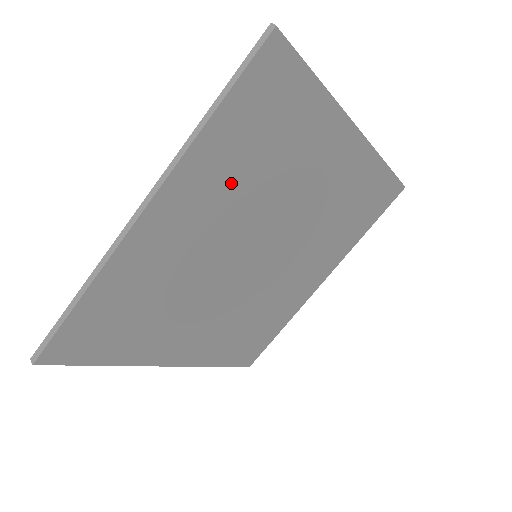
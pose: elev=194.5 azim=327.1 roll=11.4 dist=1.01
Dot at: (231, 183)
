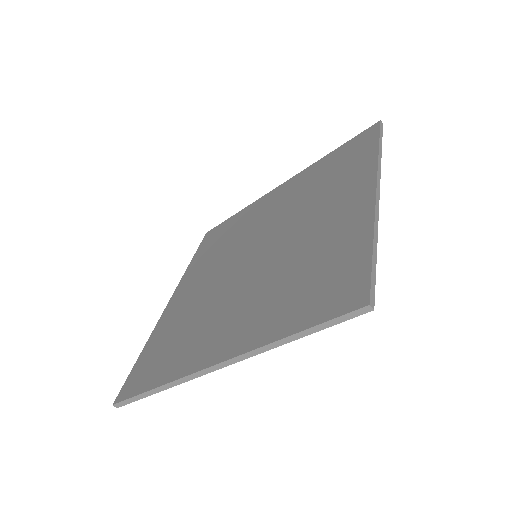
Dot at: occluded
